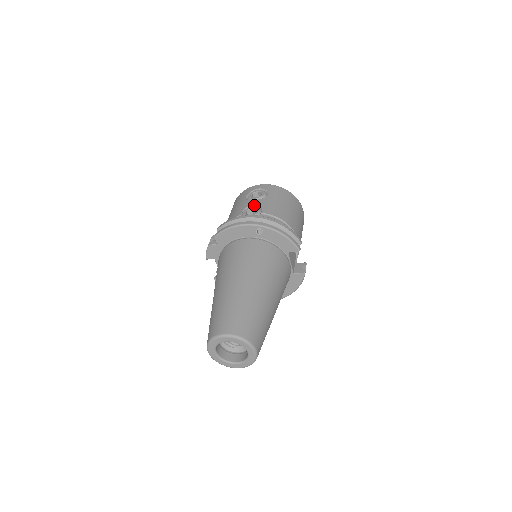
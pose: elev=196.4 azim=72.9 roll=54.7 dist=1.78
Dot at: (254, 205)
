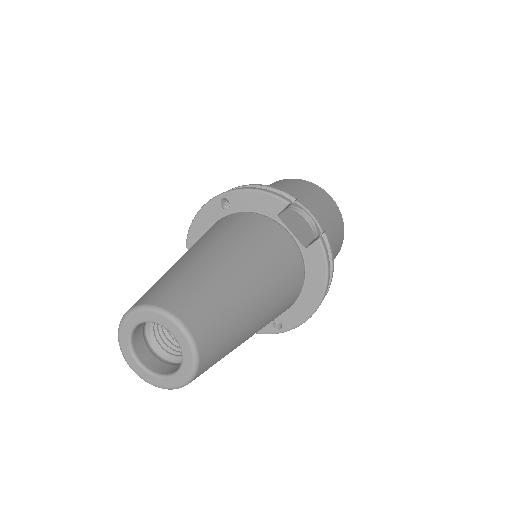
Dot at: occluded
